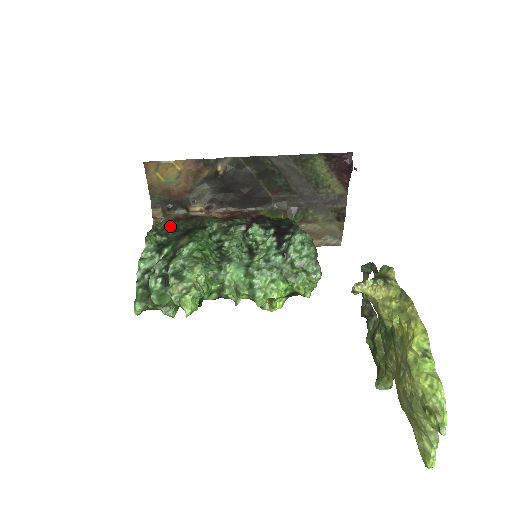
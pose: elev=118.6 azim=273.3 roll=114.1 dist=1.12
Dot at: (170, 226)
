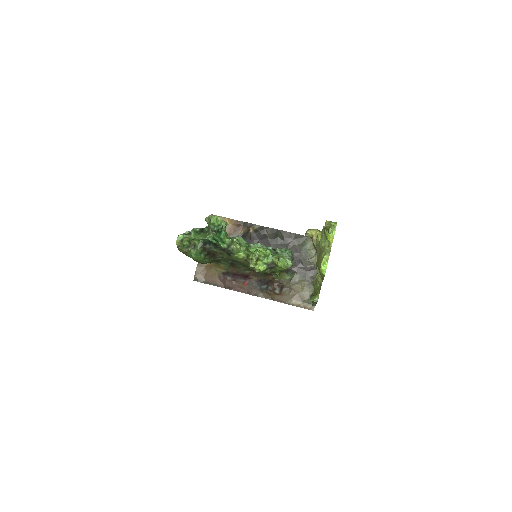
Dot at: occluded
